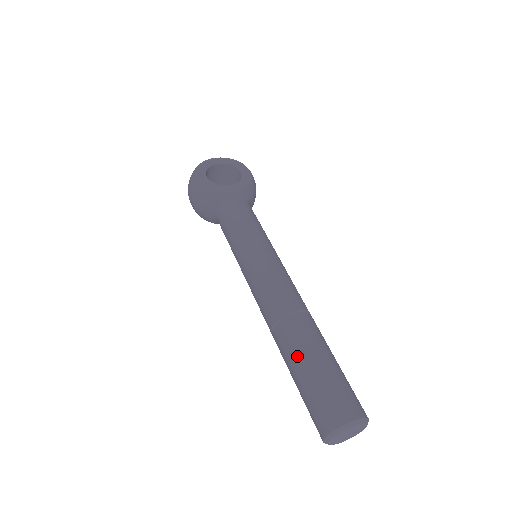
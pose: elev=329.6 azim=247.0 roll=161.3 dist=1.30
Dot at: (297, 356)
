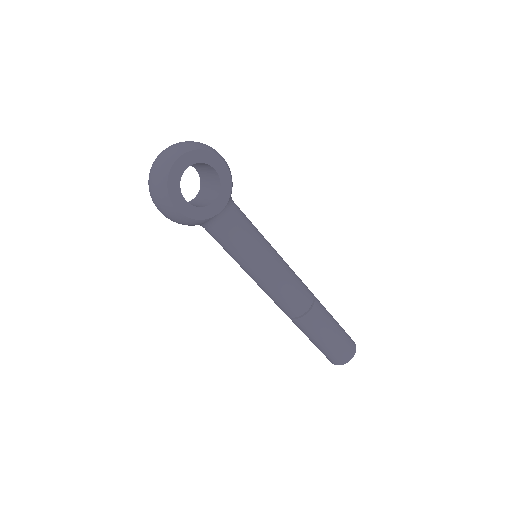
Dot at: (316, 336)
